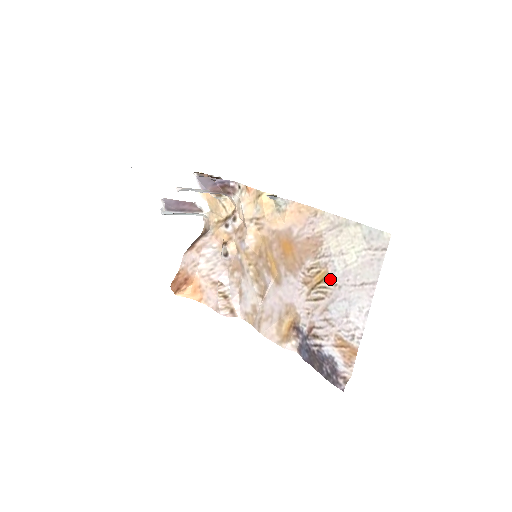
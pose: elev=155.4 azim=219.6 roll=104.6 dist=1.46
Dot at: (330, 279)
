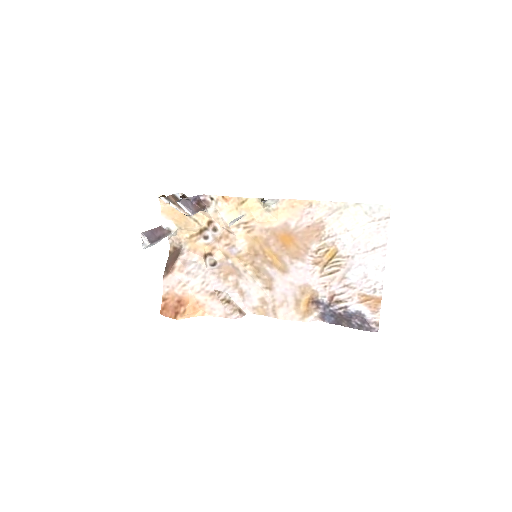
Dot at: (341, 253)
